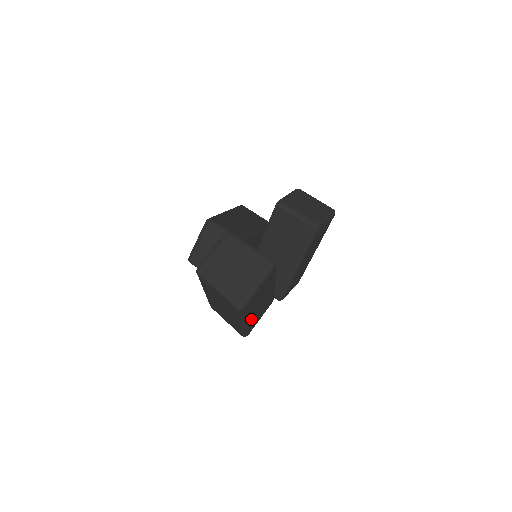
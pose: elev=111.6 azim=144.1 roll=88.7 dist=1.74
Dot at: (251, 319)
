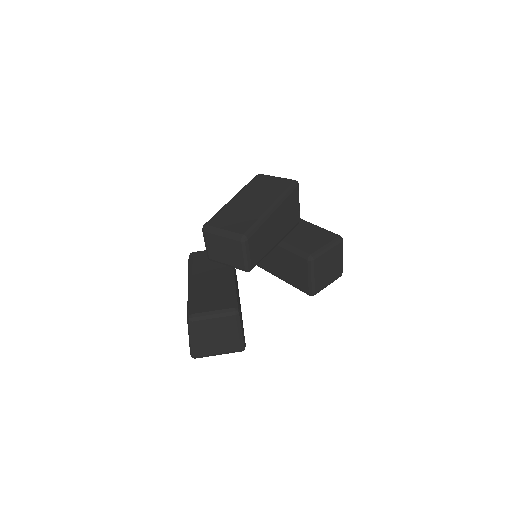
Dot at: occluded
